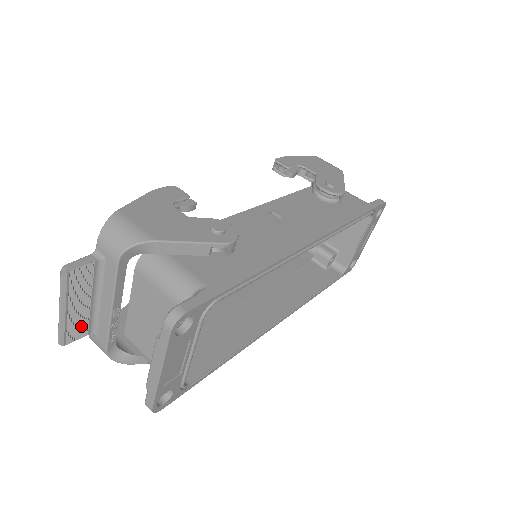
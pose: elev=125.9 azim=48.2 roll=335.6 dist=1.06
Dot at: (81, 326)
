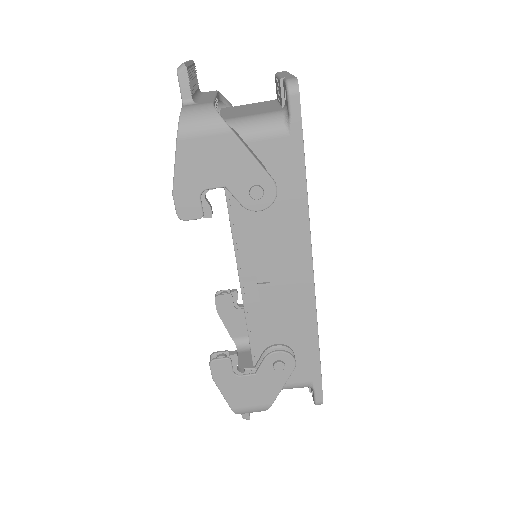
Dot at: occluded
